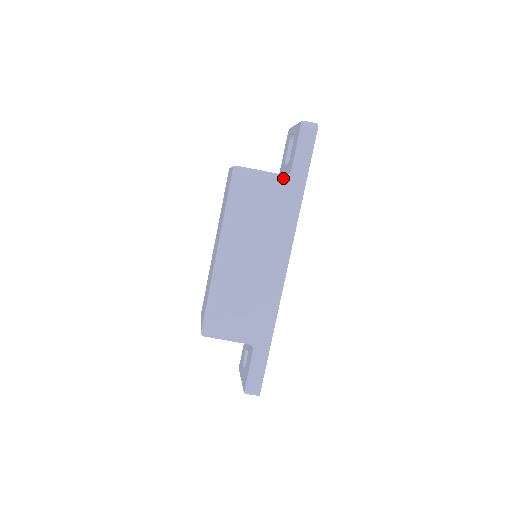
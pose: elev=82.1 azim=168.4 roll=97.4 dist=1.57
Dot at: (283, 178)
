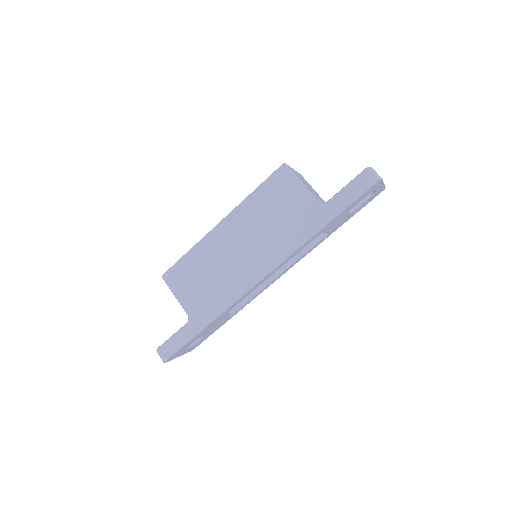
Dot at: (315, 202)
